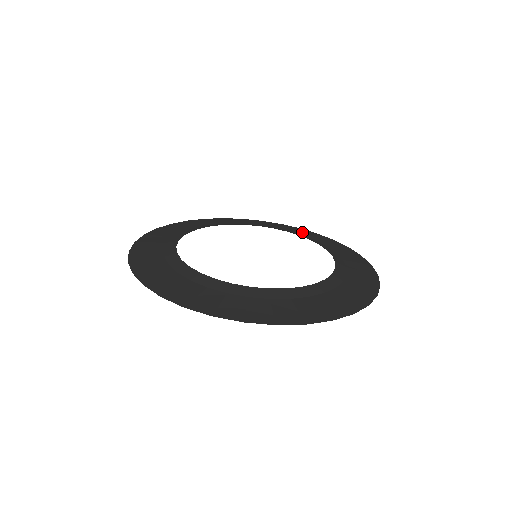
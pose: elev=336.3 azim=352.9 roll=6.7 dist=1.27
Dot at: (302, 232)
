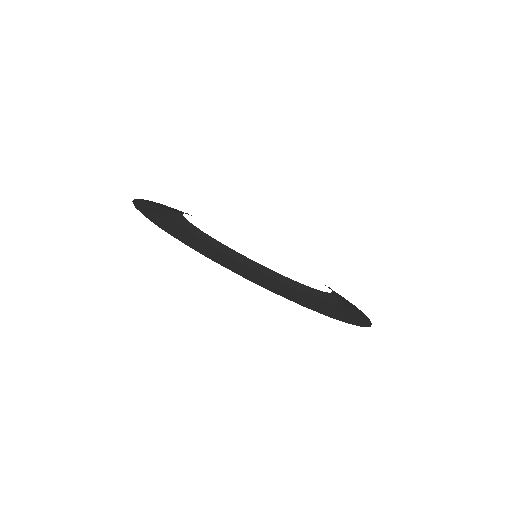
Dot at: occluded
